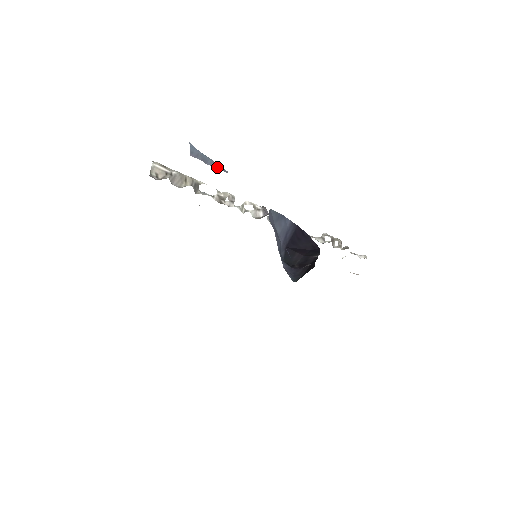
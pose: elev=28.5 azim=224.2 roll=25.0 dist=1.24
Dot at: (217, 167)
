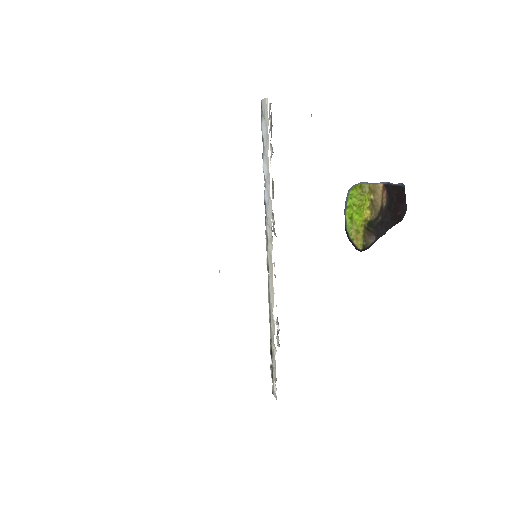
Dot at: occluded
